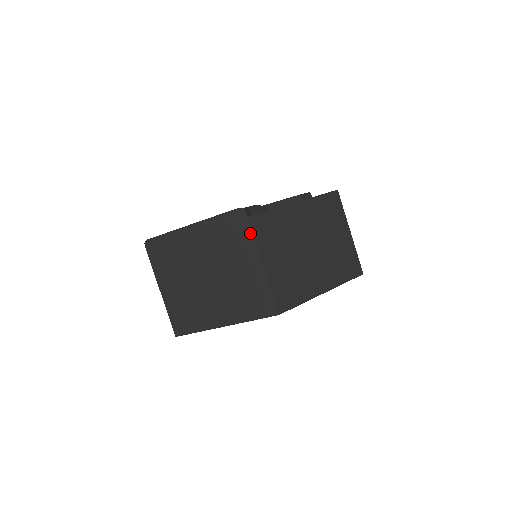
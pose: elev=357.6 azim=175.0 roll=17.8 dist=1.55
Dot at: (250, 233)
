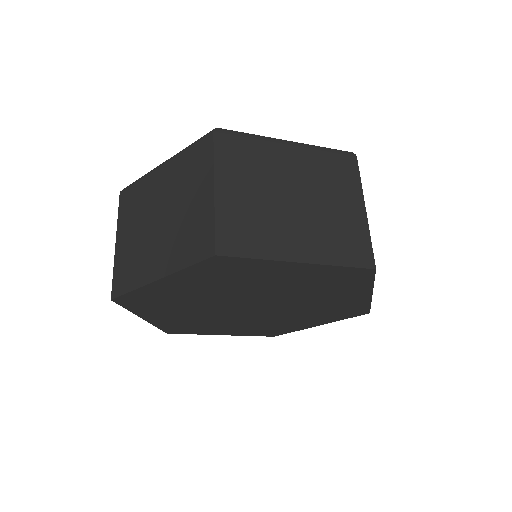
Dot at: (358, 177)
